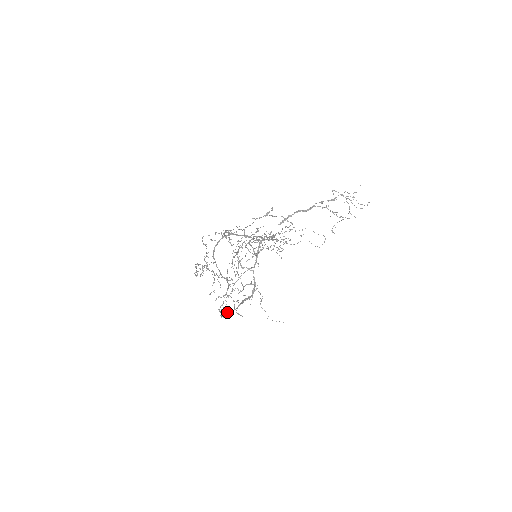
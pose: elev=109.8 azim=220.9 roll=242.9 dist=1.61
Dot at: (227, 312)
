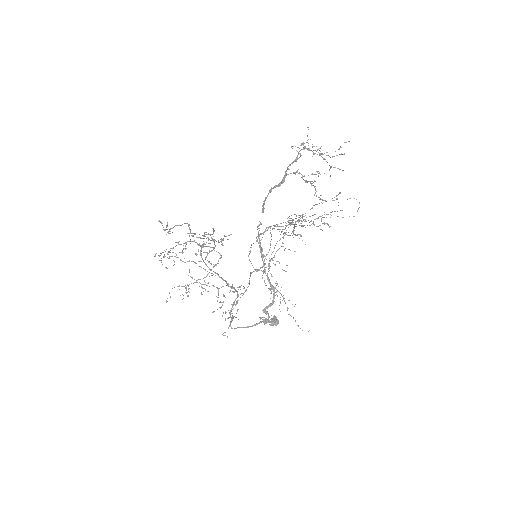
Dot at: (256, 324)
